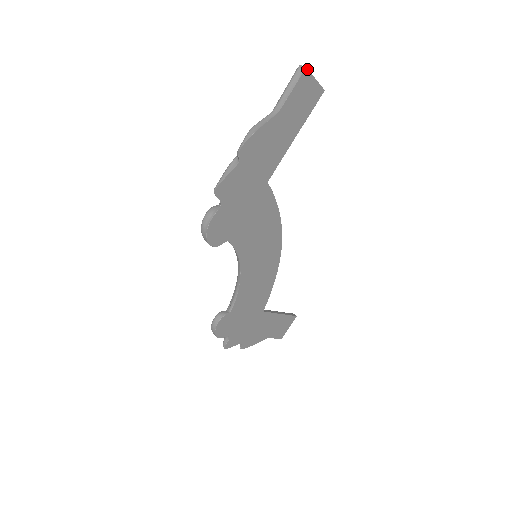
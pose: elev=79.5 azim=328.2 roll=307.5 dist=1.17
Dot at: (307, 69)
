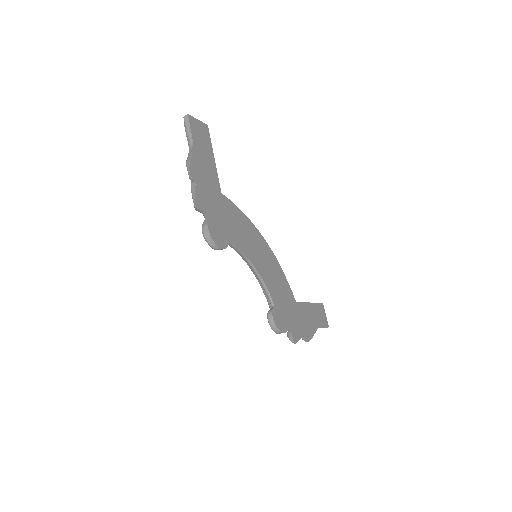
Dot at: (189, 115)
